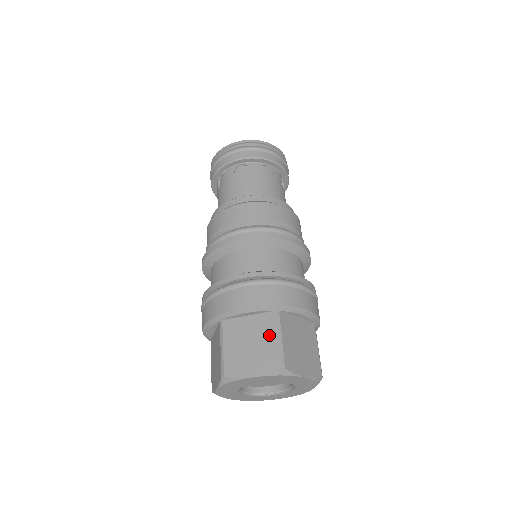
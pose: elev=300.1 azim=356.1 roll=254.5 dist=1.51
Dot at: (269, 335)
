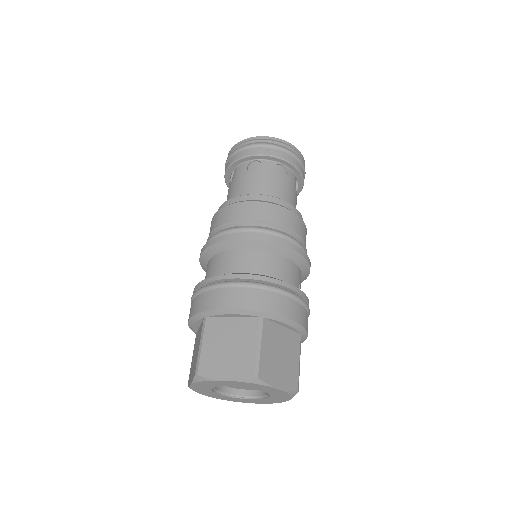
Dot at: (249, 340)
